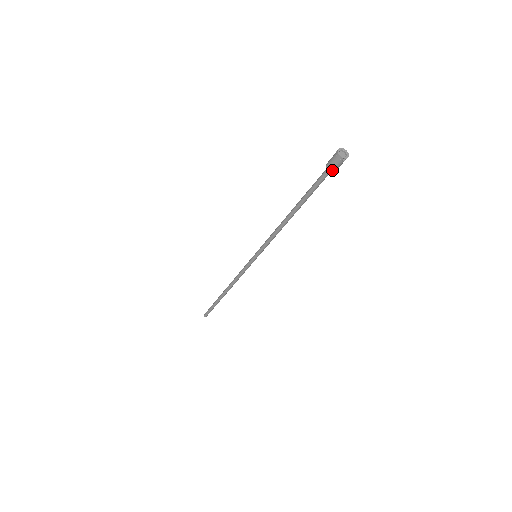
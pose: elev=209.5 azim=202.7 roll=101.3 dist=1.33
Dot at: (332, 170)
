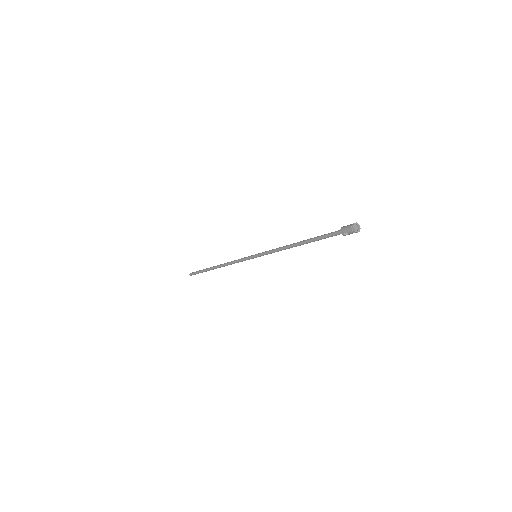
Dot at: (344, 235)
